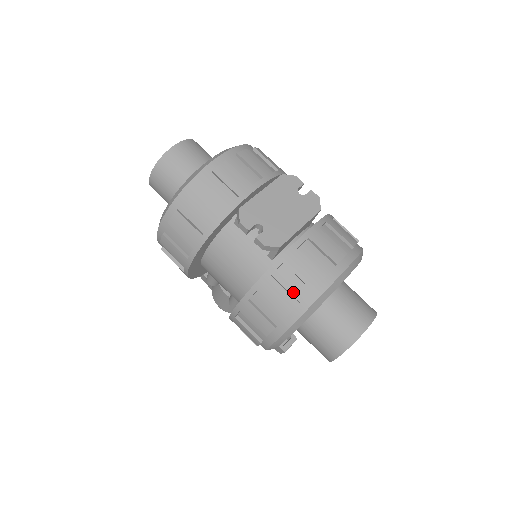
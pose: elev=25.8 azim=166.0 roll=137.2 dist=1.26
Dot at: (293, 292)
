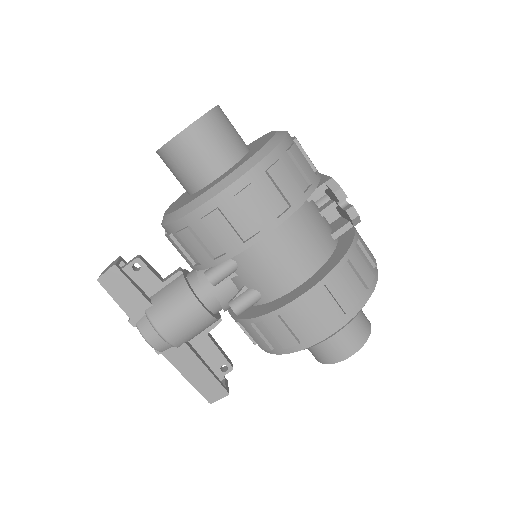
Dot at: (367, 266)
